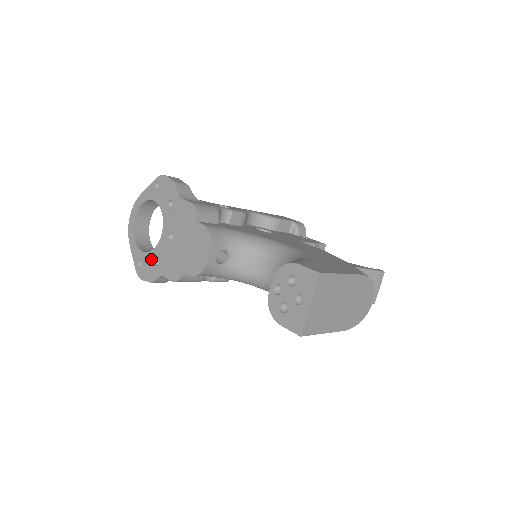
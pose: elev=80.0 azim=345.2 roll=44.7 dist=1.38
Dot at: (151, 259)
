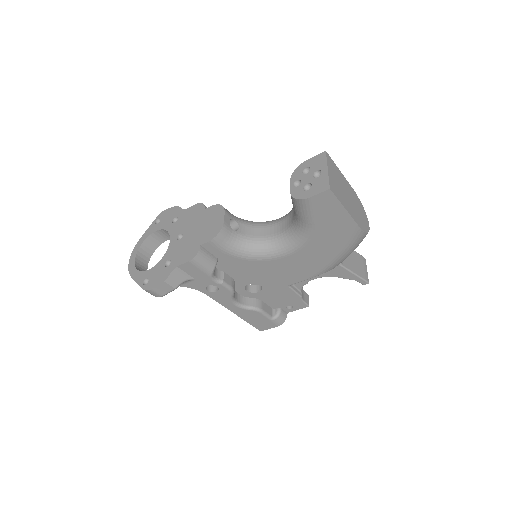
Dot at: (160, 266)
